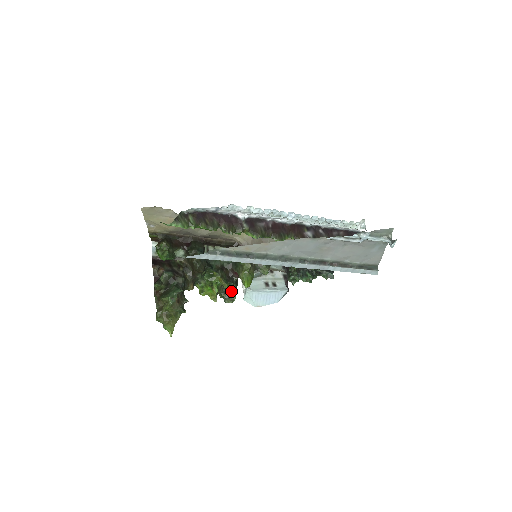
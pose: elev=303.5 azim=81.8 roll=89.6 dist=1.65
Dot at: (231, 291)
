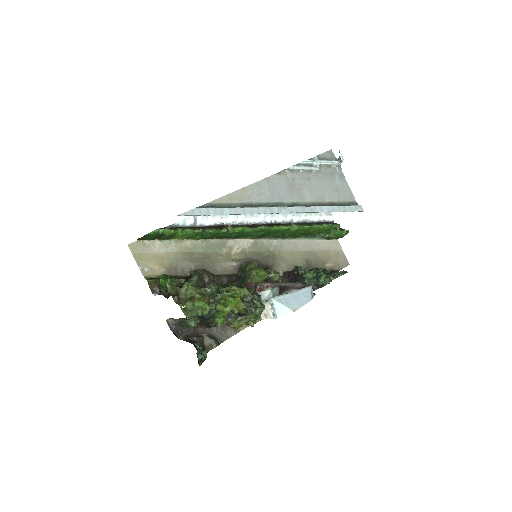
Dot at: (255, 299)
